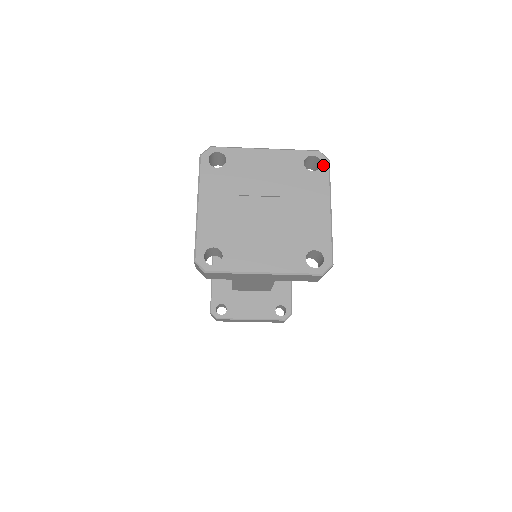
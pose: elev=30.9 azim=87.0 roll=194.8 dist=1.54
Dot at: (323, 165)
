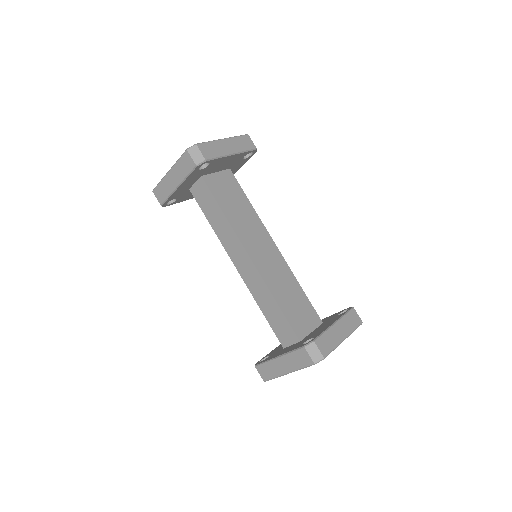
Dot at: occluded
